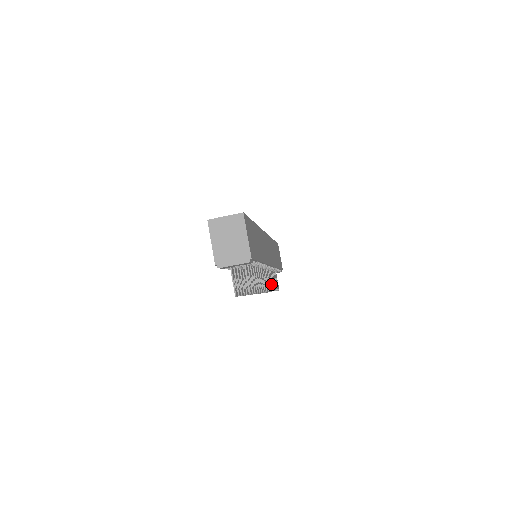
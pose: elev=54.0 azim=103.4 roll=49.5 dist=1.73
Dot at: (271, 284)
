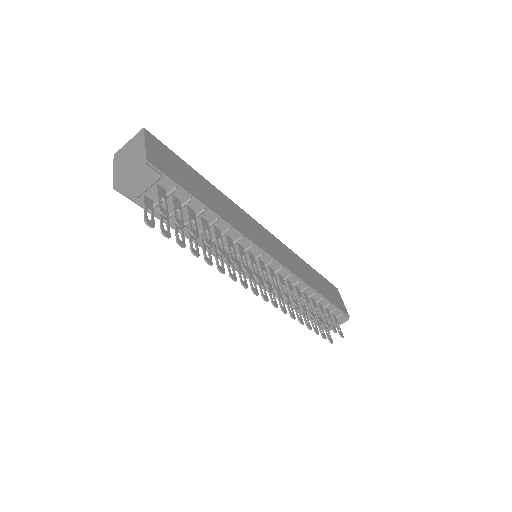
Dot at: (299, 302)
